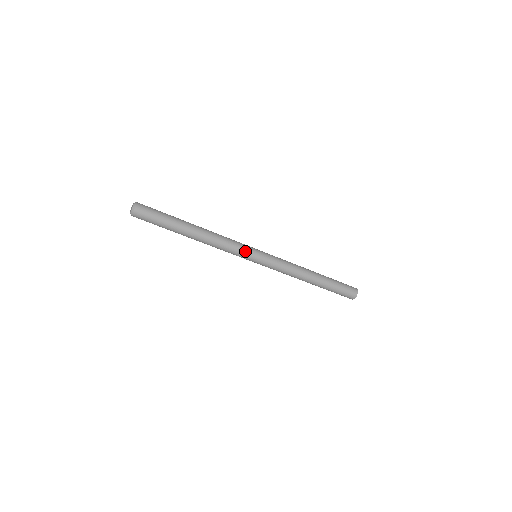
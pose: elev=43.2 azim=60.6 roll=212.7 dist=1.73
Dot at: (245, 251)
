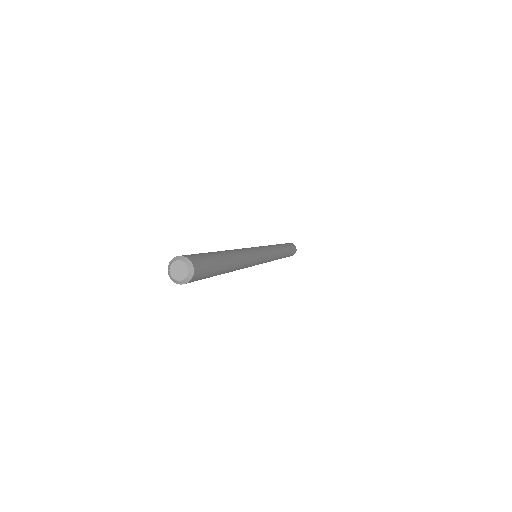
Dot at: (251, 266)
